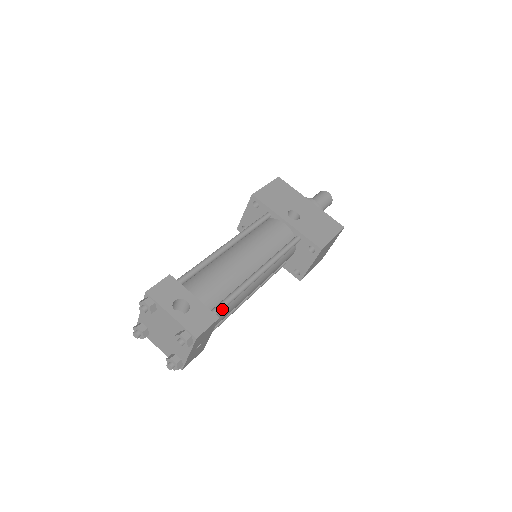
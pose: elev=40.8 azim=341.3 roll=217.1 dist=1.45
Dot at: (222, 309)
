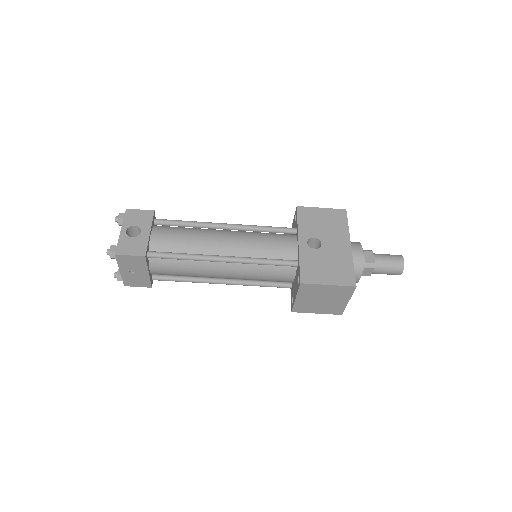
Dot at: (161, 256)
